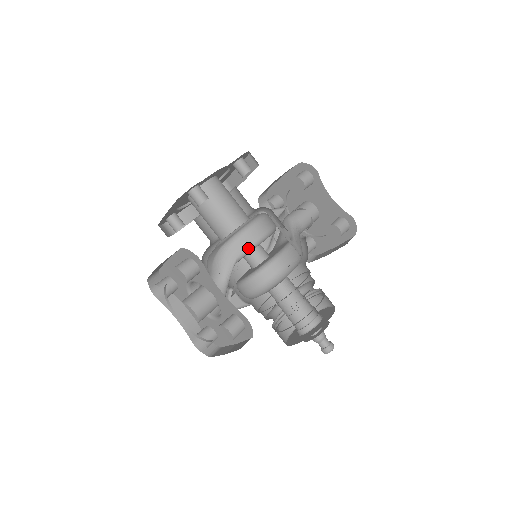
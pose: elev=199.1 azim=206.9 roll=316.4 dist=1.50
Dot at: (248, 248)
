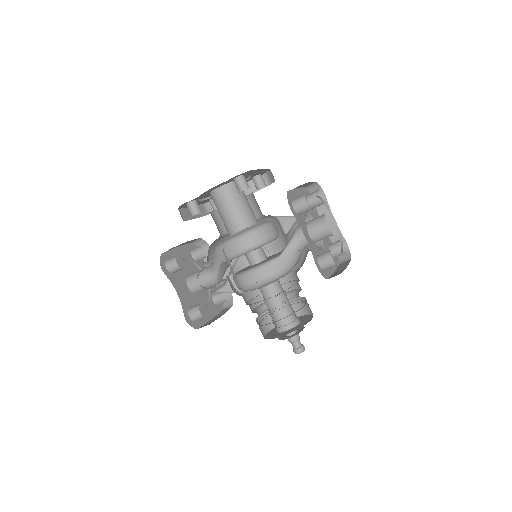
Dot at: occluded
